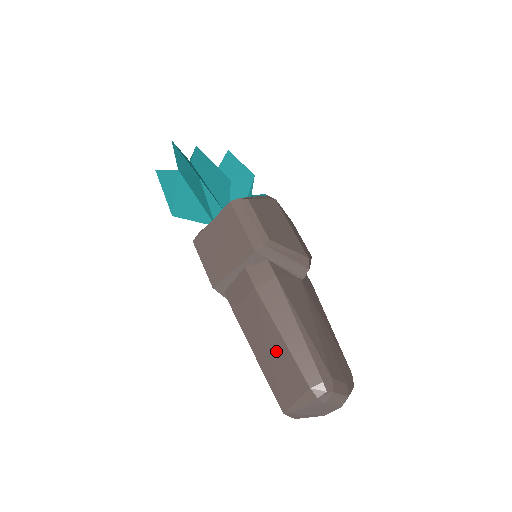
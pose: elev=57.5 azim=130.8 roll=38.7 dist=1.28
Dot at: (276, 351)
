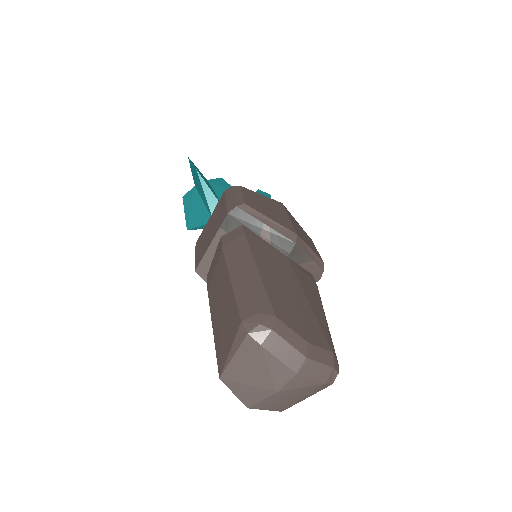
Dot at: (225, 302)
